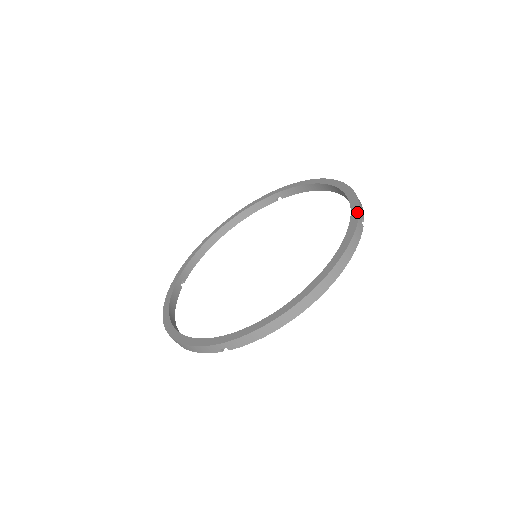
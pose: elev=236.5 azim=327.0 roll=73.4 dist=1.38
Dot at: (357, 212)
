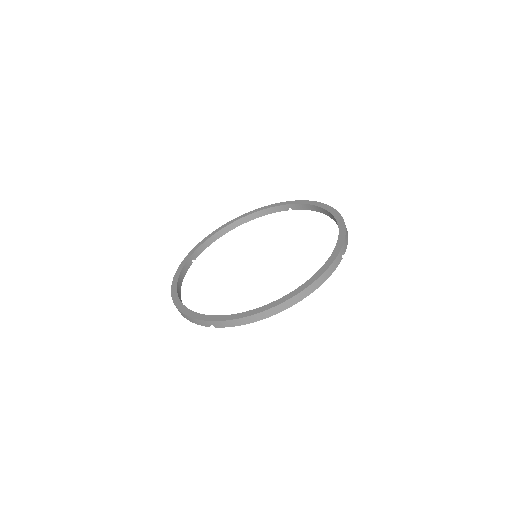
Dot at: (341, 246)
